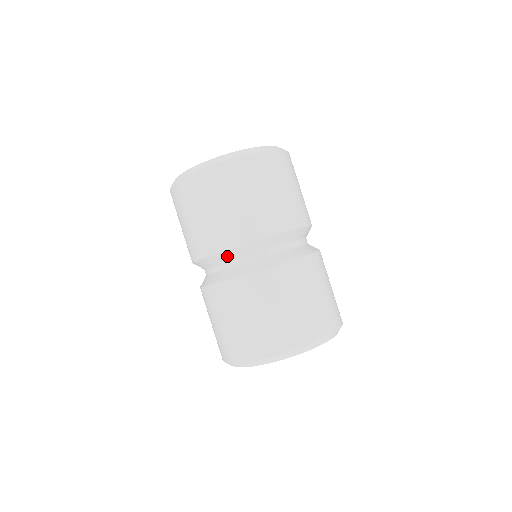
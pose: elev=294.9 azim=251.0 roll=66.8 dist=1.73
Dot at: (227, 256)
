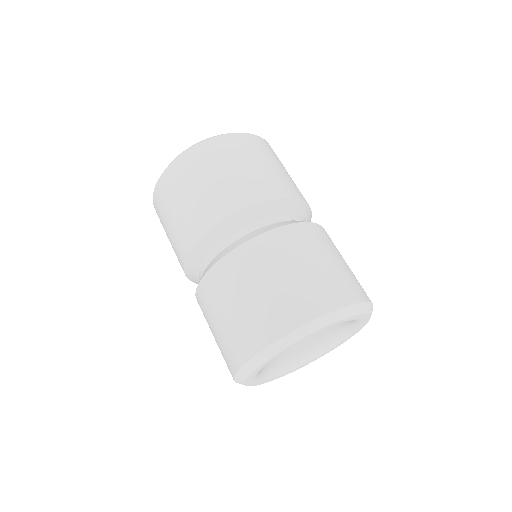
Dot at: (248, 217)
